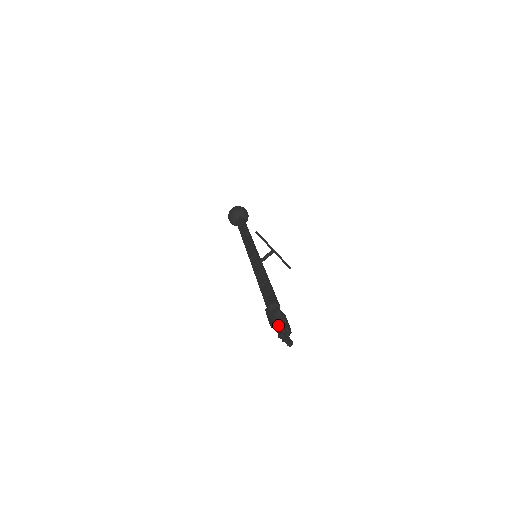
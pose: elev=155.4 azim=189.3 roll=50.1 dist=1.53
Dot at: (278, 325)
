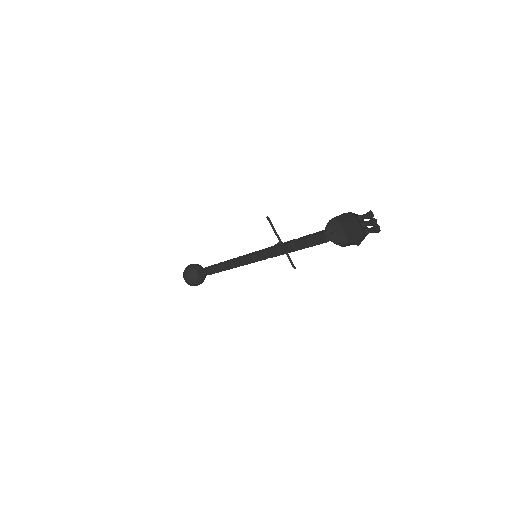
Dot at: occluded
